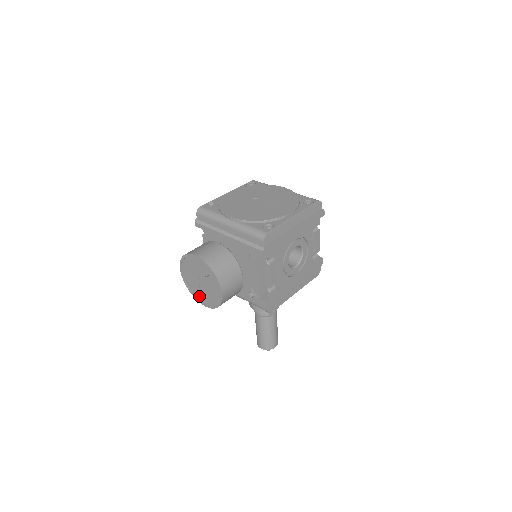
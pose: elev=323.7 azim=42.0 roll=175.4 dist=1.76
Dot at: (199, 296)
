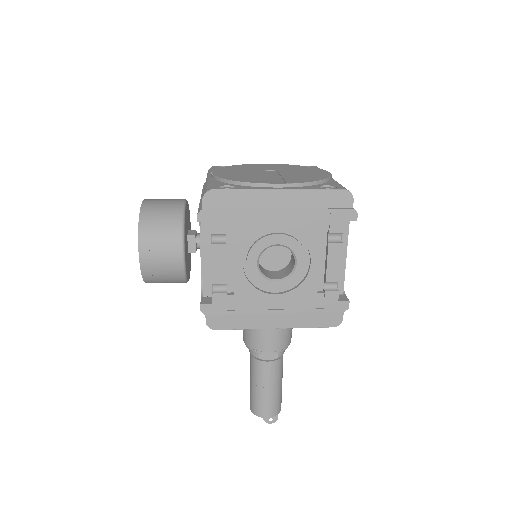
Dot at: occluded
